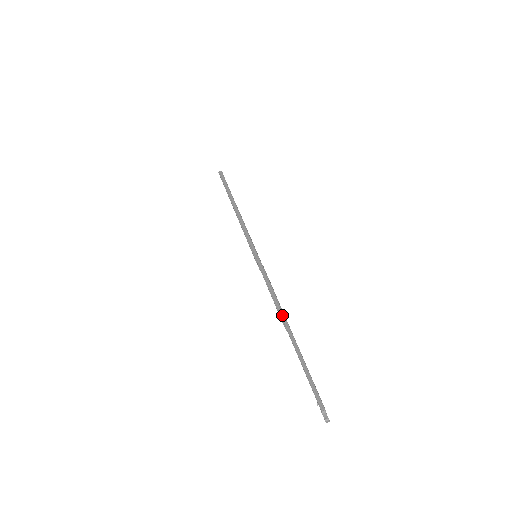
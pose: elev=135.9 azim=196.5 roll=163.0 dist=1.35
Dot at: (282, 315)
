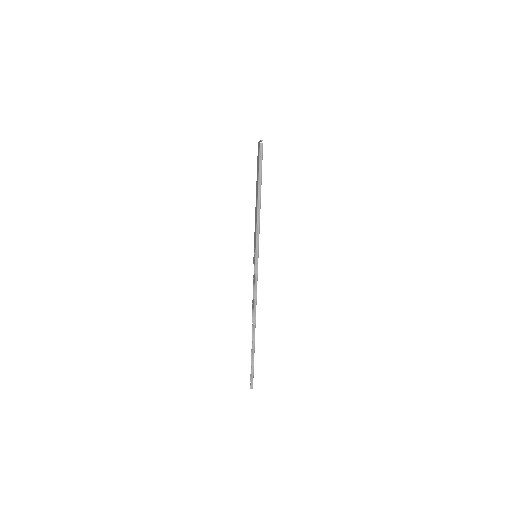
Dot at: (255, 320)
